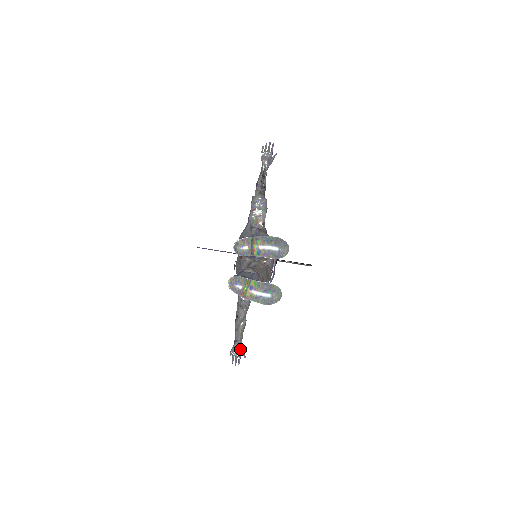
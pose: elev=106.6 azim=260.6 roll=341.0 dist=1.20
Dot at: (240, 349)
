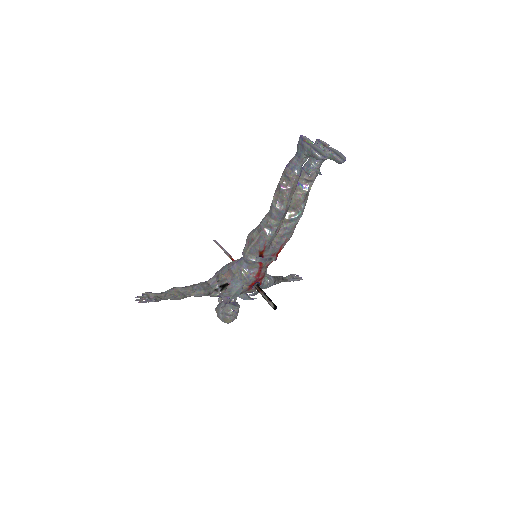
Dot at: (157, 296)
